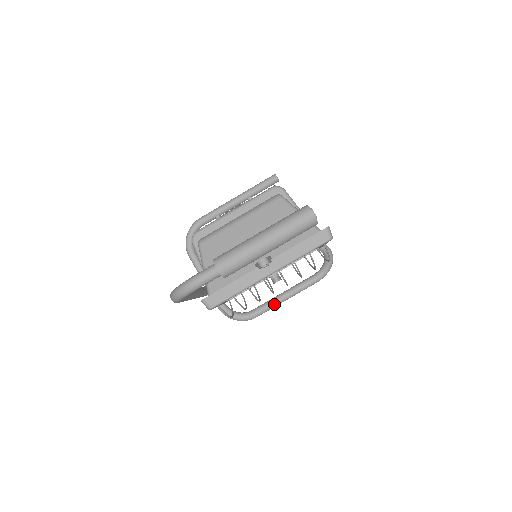
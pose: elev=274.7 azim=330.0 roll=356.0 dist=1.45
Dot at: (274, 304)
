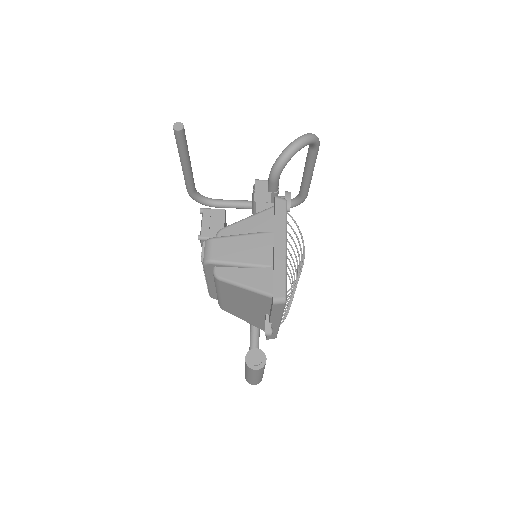
Dot at: (308, 184)
